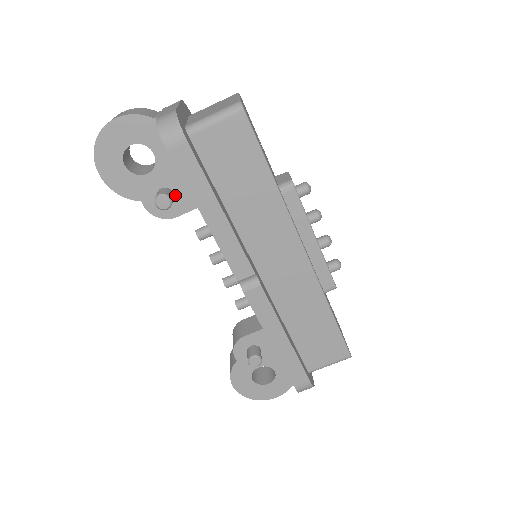
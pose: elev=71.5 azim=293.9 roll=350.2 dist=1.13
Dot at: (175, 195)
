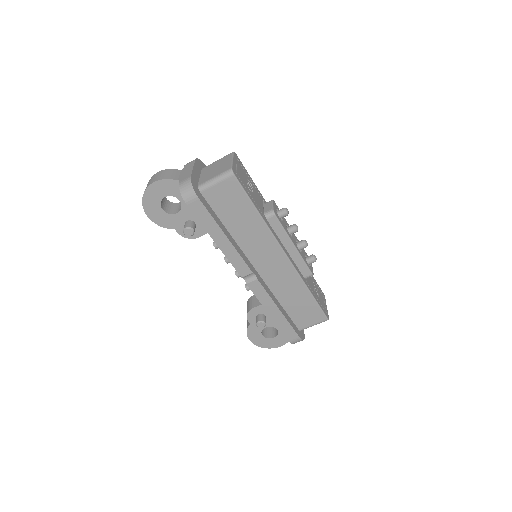
Dot at: (196, 224)
